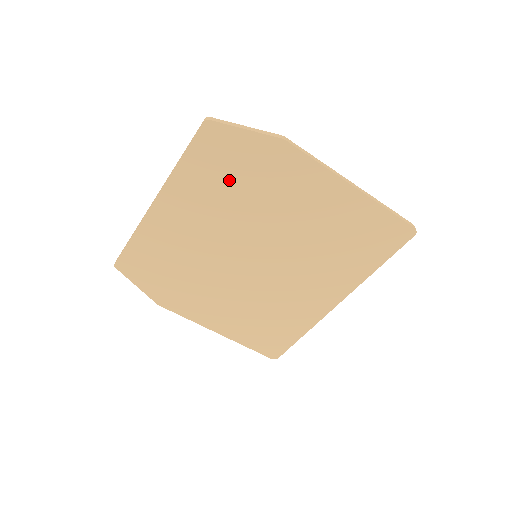
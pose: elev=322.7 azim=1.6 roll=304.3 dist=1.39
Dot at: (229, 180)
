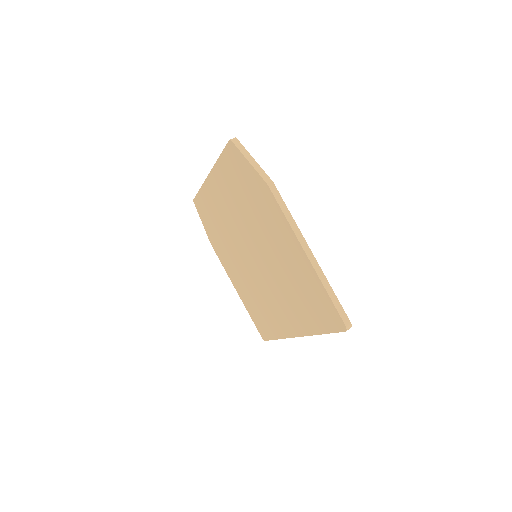
Dot at: (241, 190)
